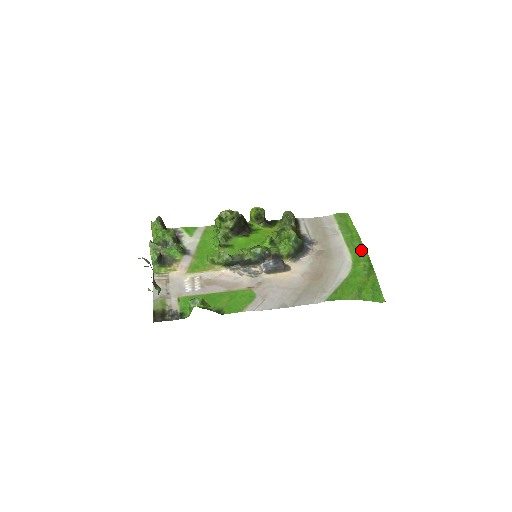
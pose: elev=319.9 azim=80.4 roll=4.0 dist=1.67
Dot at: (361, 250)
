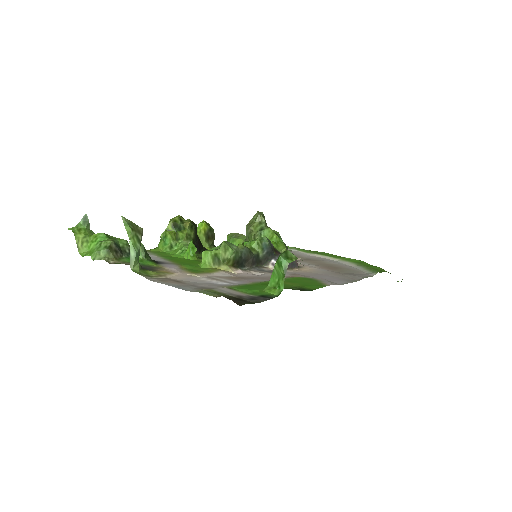
Dot at: (332, 254)
